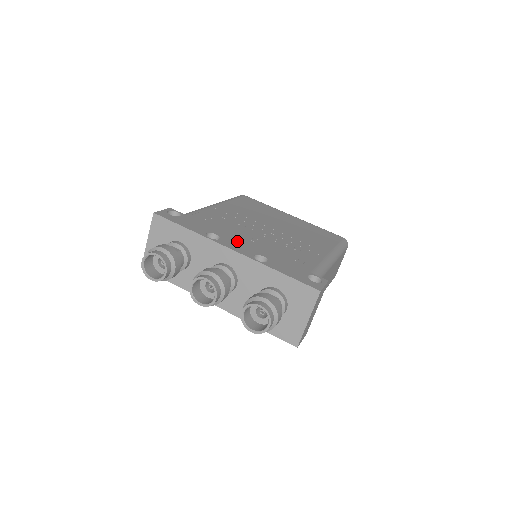
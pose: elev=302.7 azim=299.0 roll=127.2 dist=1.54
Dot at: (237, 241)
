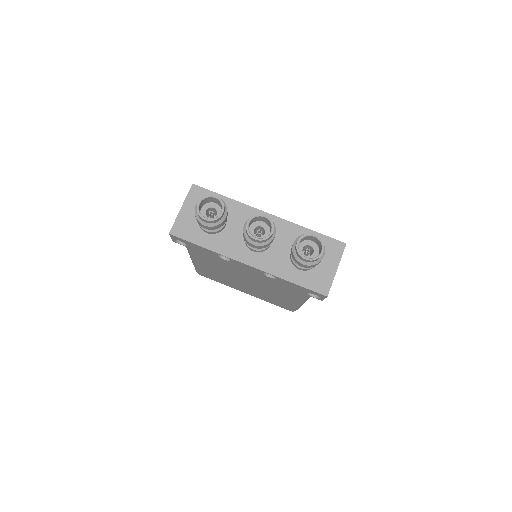
Dot at: occluded
